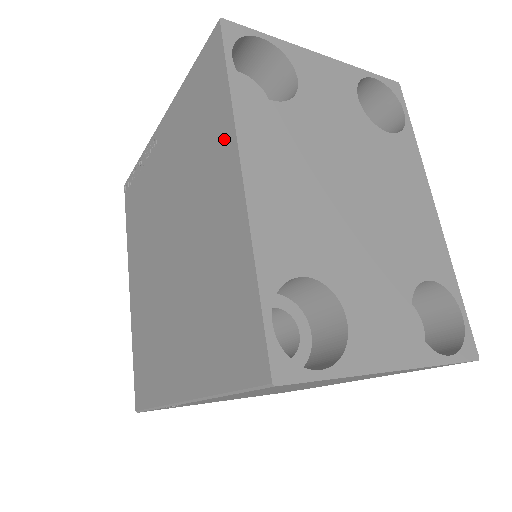
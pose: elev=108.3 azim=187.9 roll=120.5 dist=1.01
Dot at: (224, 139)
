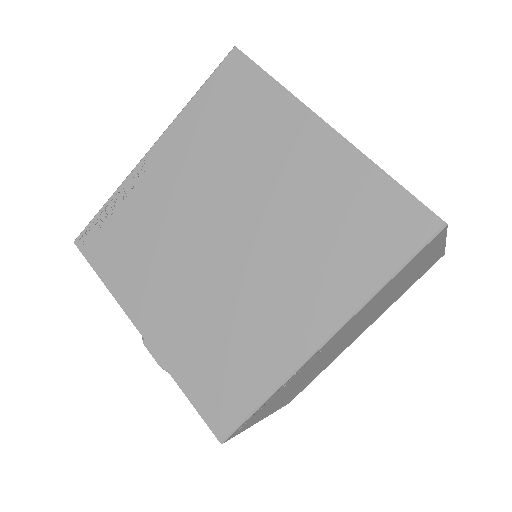
Dot at: (287, 113)
